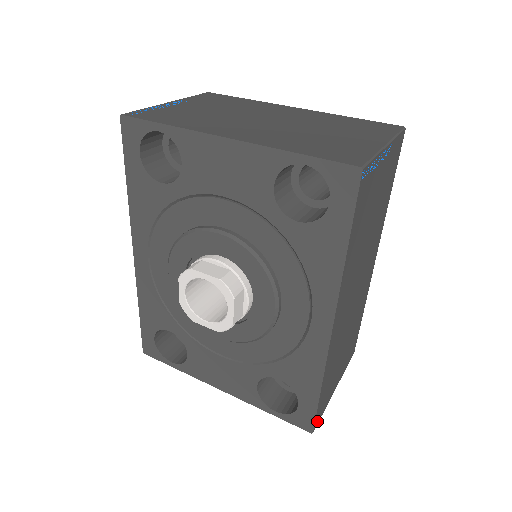
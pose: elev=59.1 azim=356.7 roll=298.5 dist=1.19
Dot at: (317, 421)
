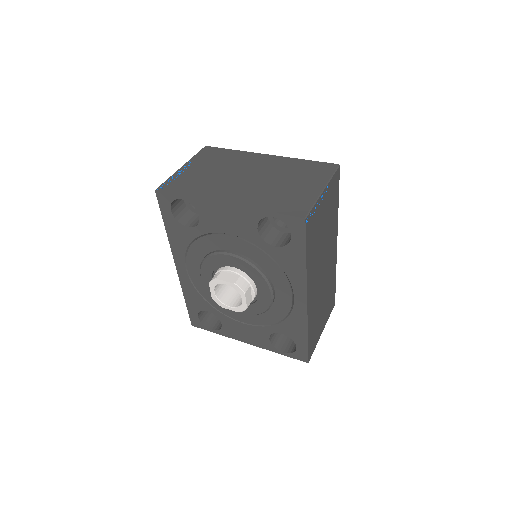
Dot at: (310, 355)
